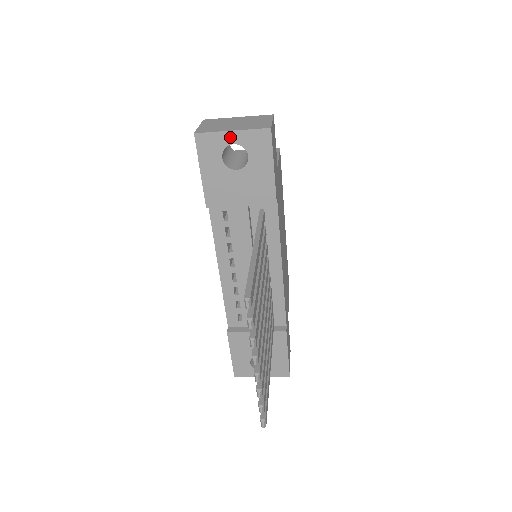
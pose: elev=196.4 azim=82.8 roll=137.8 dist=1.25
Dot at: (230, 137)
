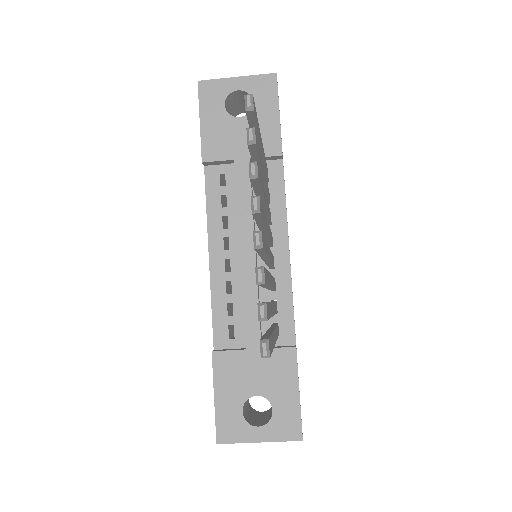
Dot at: (234, 83)
